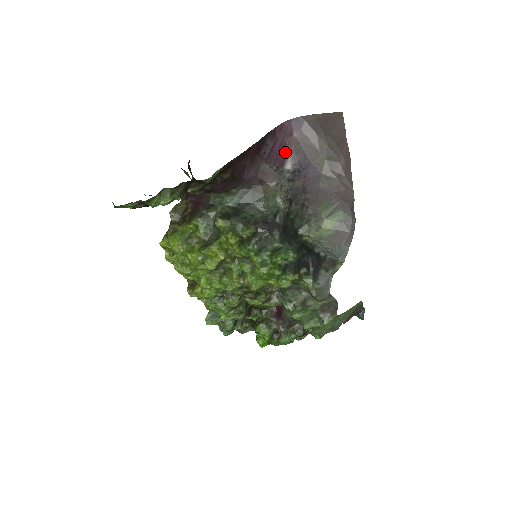
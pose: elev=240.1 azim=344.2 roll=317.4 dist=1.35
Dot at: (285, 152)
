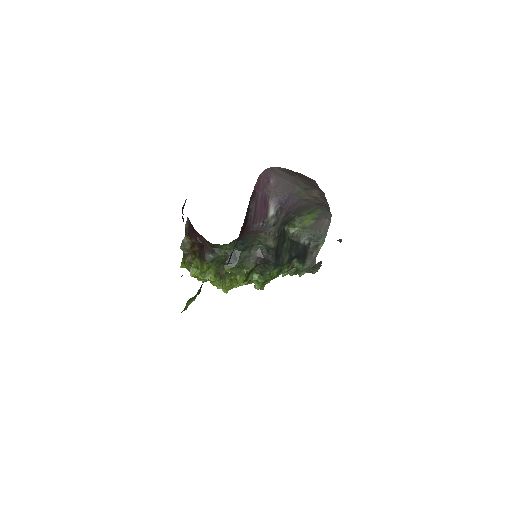
Dot at: (266, 202)
